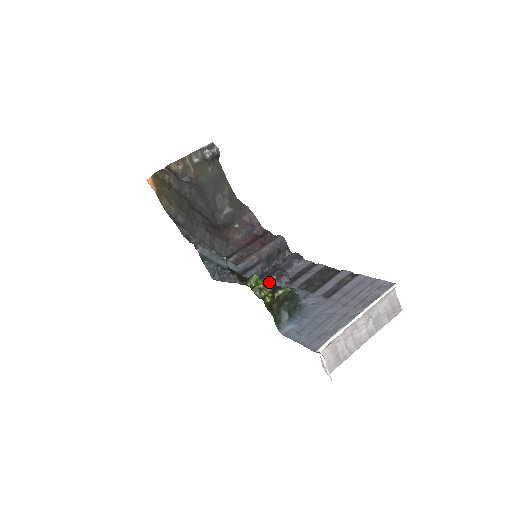
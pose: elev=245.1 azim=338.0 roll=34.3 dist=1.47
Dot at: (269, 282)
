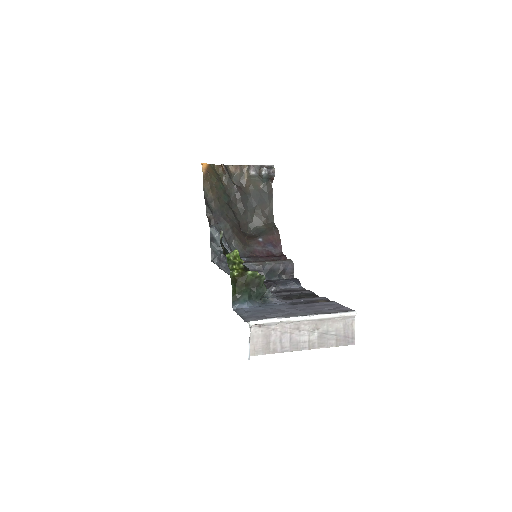
Dot at: occluded
